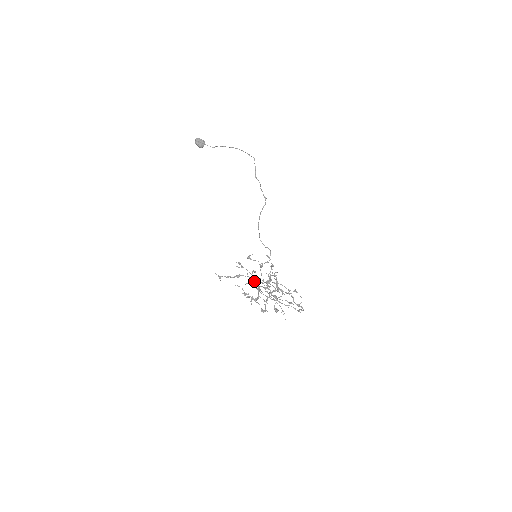
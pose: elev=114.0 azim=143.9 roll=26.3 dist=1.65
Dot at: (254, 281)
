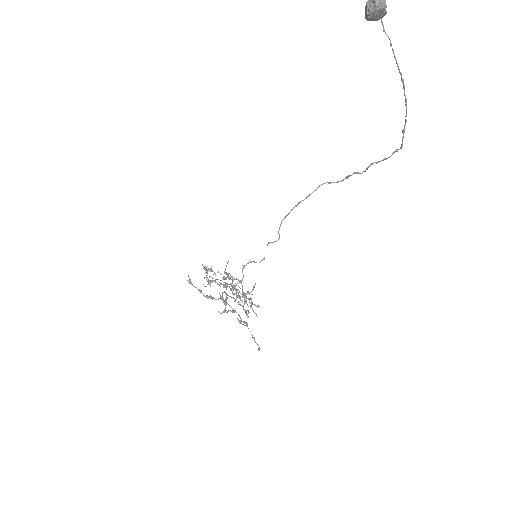
Dot at: occluded
